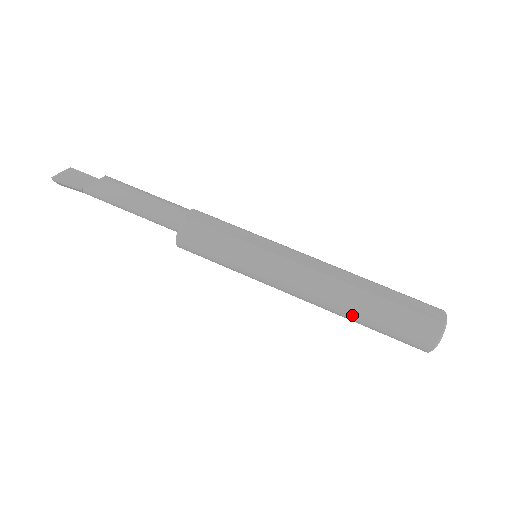
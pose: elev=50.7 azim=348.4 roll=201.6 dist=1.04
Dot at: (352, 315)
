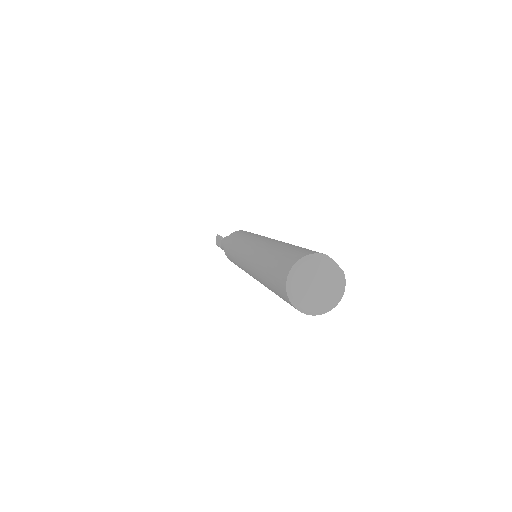
Dot at: (264, 254)
